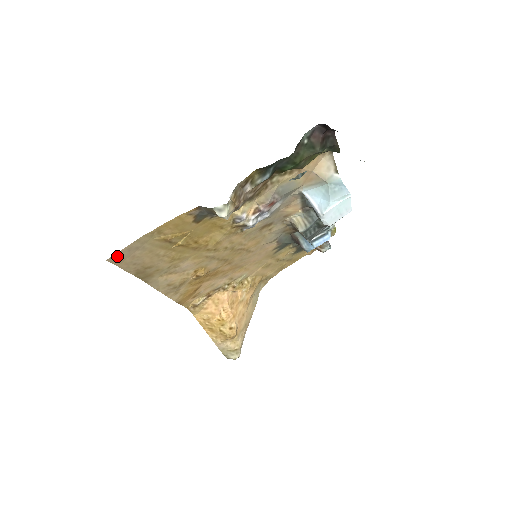
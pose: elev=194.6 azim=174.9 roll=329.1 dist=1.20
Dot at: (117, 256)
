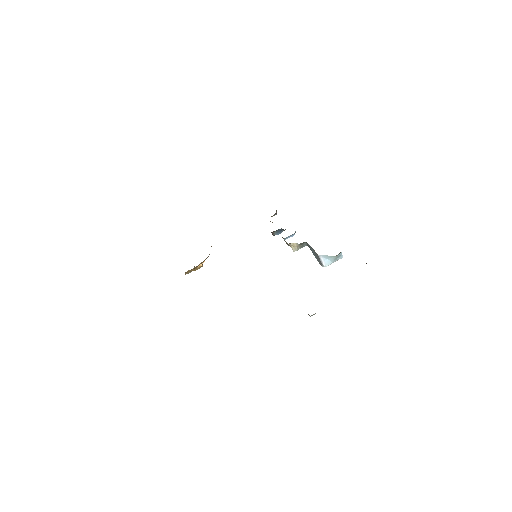
Dot at: occluded
